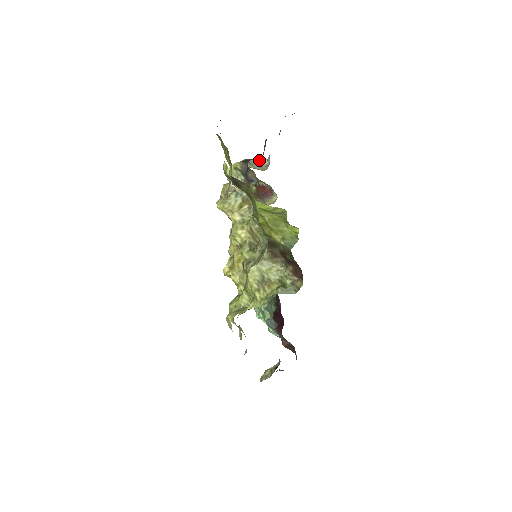
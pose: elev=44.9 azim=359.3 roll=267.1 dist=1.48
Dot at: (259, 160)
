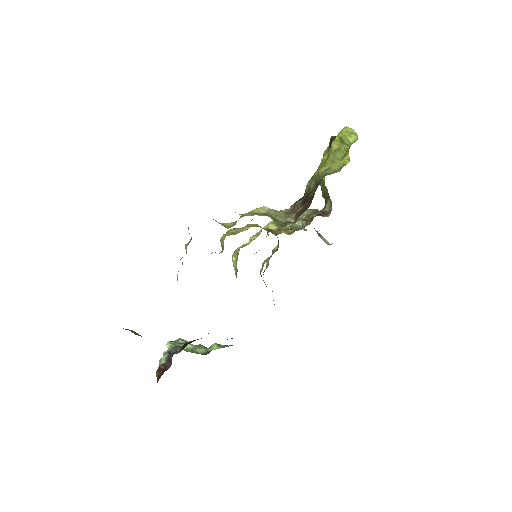
Dot at: occluded
